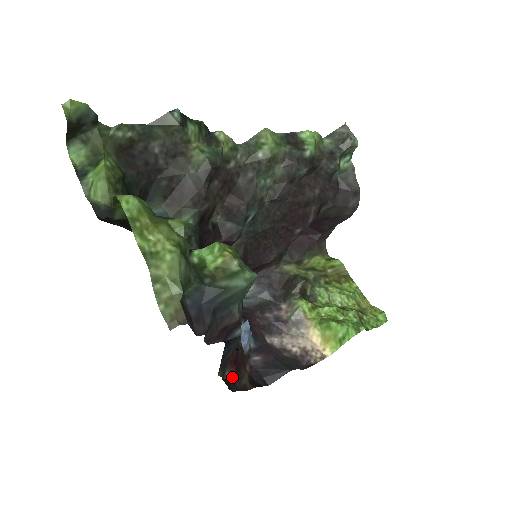
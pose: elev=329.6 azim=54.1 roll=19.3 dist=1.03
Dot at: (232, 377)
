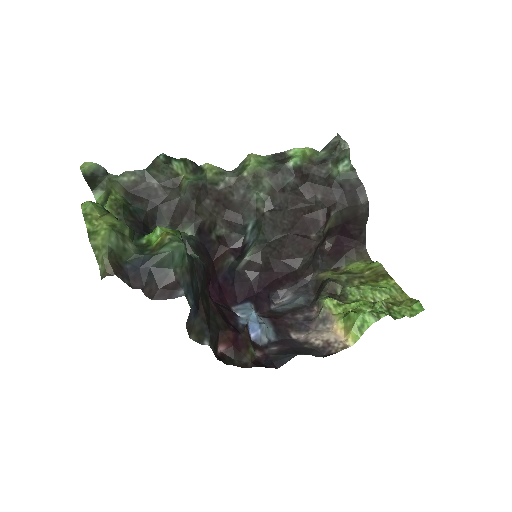
Dot at: (231, 355)
